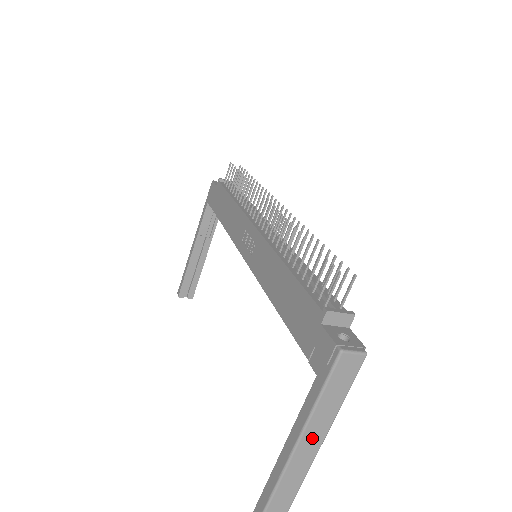
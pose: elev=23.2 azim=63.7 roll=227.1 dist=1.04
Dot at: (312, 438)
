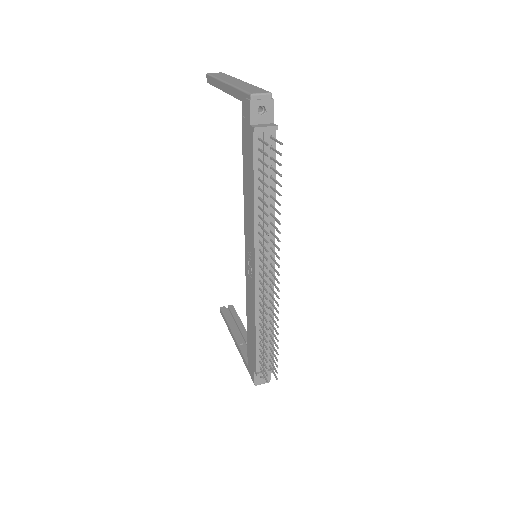
Dot at: occluded
